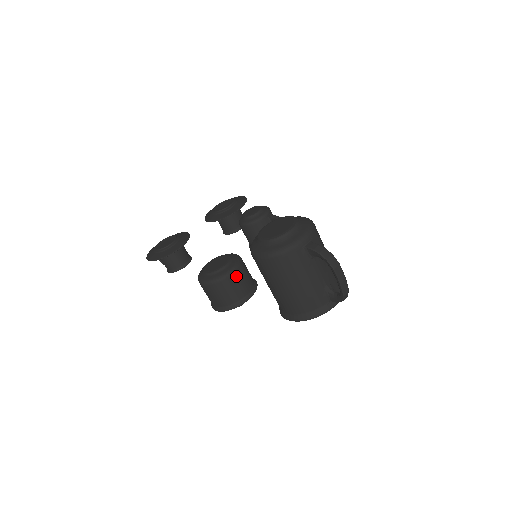
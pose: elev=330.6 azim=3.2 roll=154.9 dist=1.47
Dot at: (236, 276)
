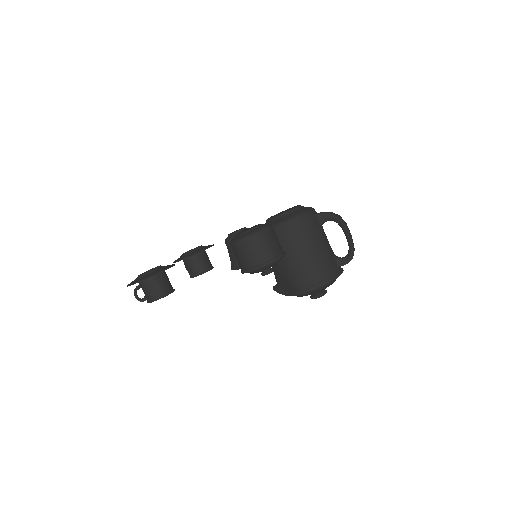
Dot at: (273, 231)
